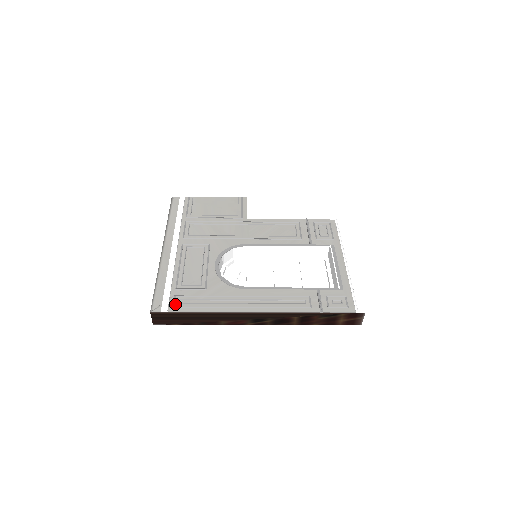
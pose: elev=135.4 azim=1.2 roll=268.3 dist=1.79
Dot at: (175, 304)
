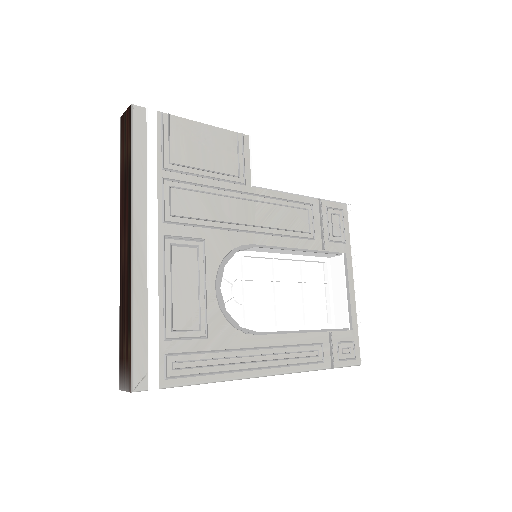
Dot at: (167, 372)
